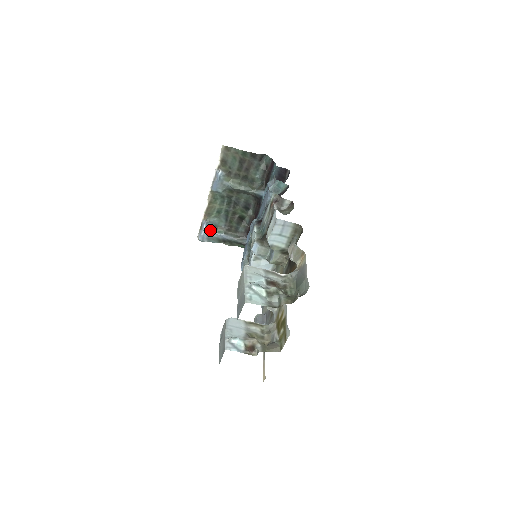
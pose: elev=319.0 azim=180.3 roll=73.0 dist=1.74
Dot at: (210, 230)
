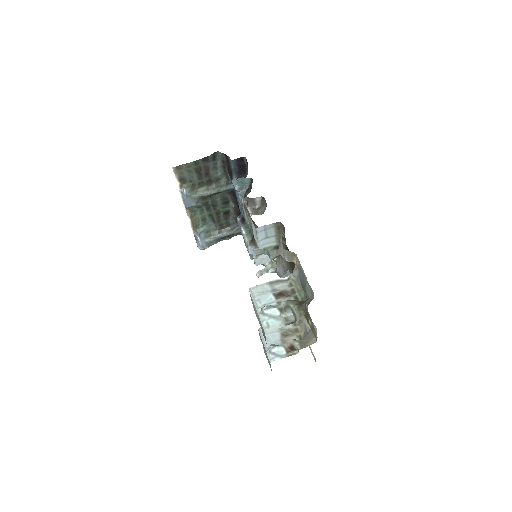
Dot at: (205, 238)
